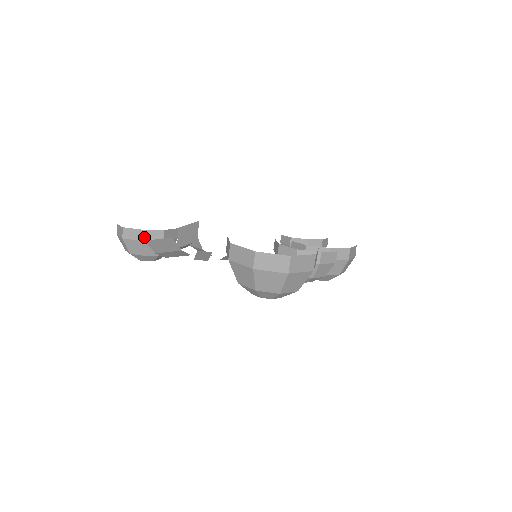
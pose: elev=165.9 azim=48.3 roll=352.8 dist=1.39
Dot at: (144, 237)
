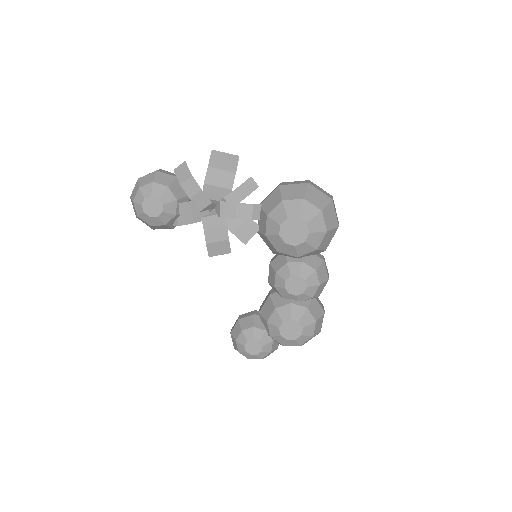
Dot at: occluded
